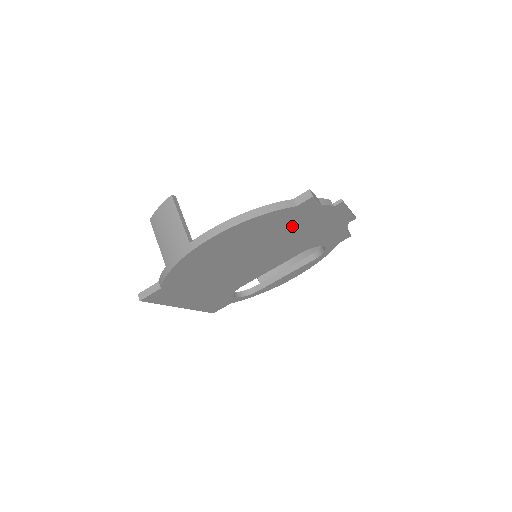
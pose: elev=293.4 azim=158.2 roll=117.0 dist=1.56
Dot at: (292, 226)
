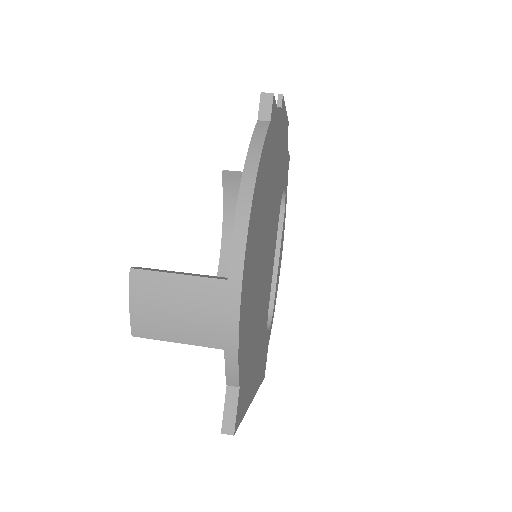
Dot at: (272, 166)
